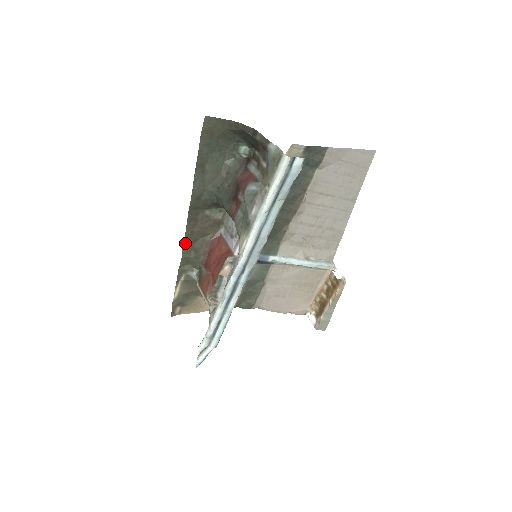
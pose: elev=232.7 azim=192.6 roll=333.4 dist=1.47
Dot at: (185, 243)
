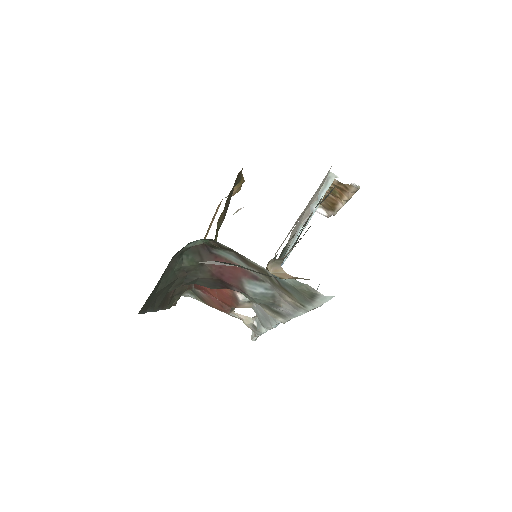
Dot at: (166, 307)
